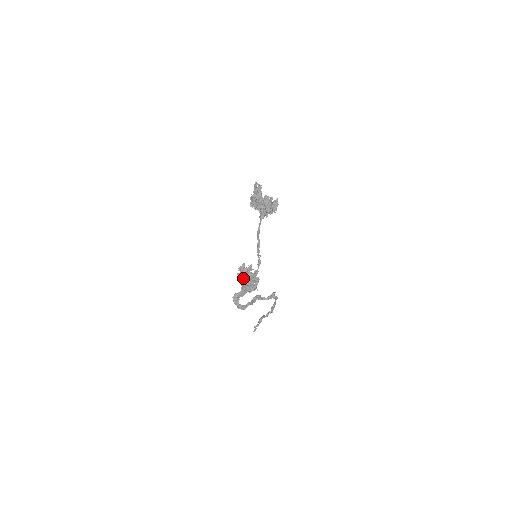
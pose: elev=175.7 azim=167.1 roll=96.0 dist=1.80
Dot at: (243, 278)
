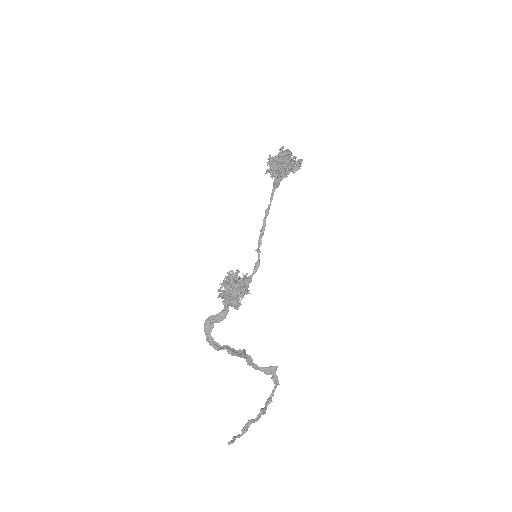
Dot at: (227, 280)
